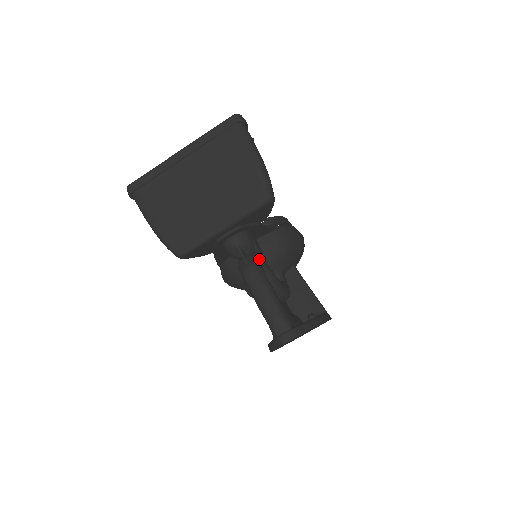
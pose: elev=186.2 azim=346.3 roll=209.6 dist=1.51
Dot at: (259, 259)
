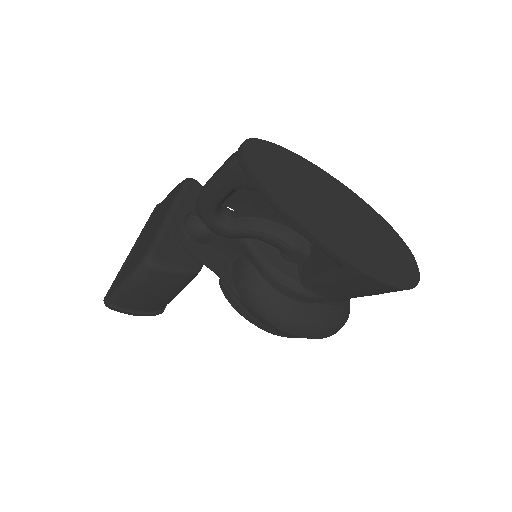
Dot at: occluded
